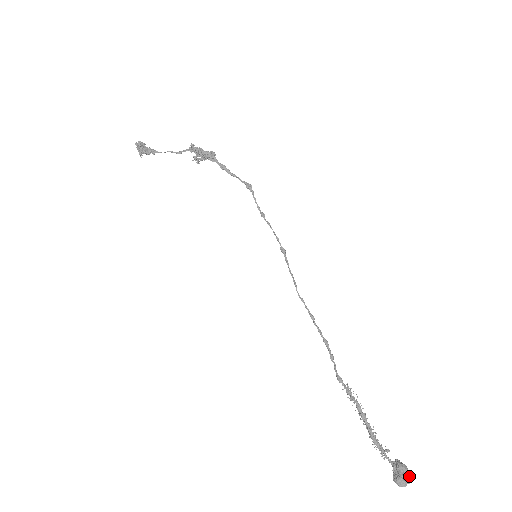
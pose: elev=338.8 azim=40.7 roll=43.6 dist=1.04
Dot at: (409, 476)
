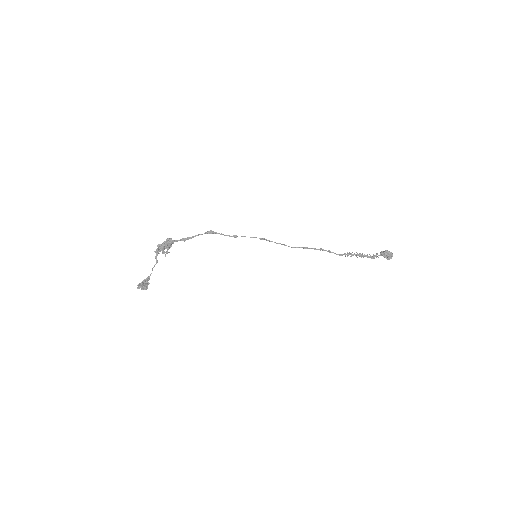
Dot at: (391, 252)
